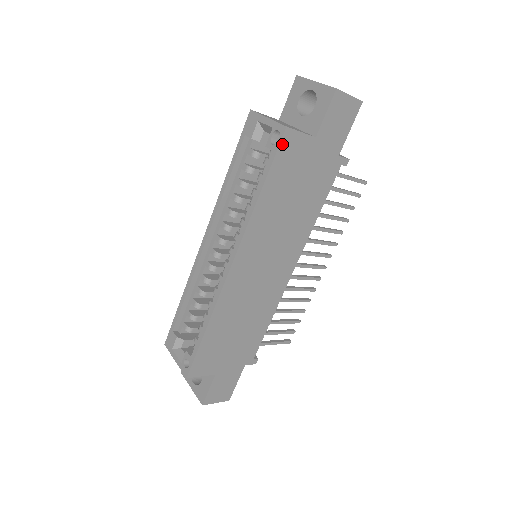
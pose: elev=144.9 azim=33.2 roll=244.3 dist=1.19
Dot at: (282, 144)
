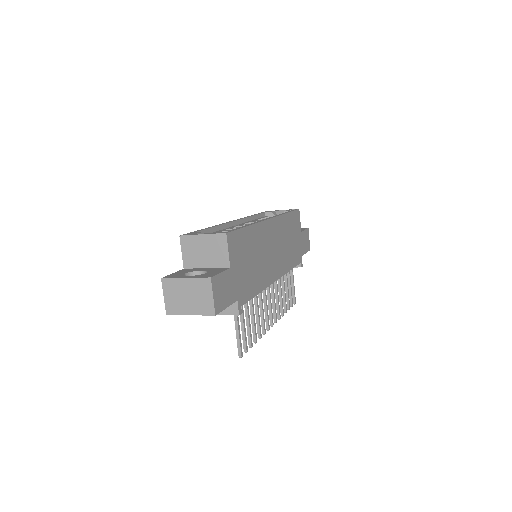
Dot at: (297, 211)
